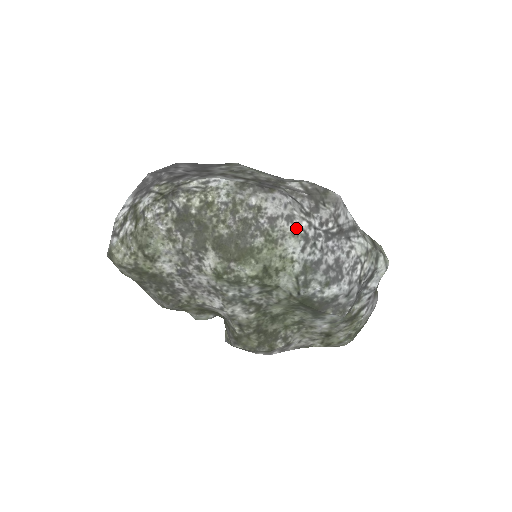
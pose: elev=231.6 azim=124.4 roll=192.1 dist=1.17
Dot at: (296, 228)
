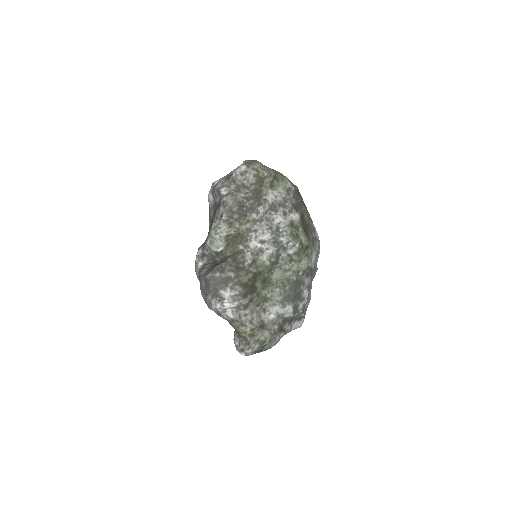
Dot at: (318, 252)
